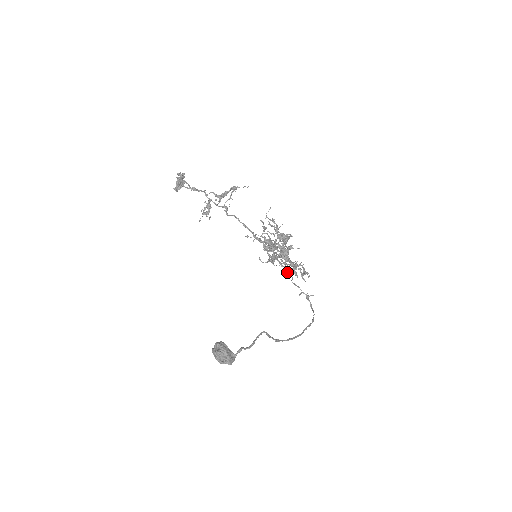
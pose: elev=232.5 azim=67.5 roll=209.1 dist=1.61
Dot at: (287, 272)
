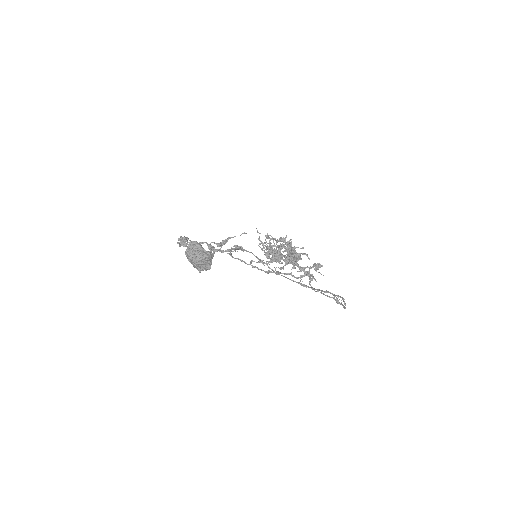
Dot at: (294, 264)
